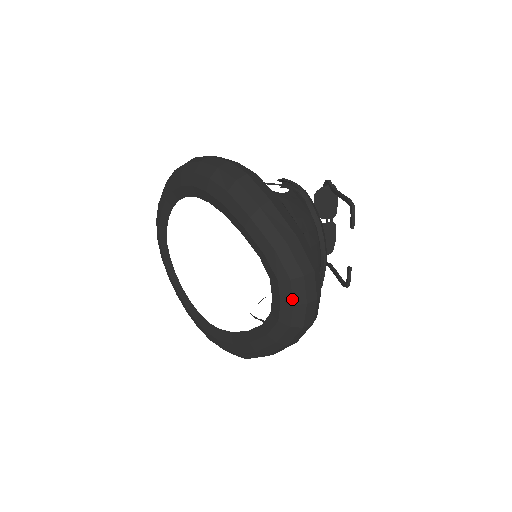
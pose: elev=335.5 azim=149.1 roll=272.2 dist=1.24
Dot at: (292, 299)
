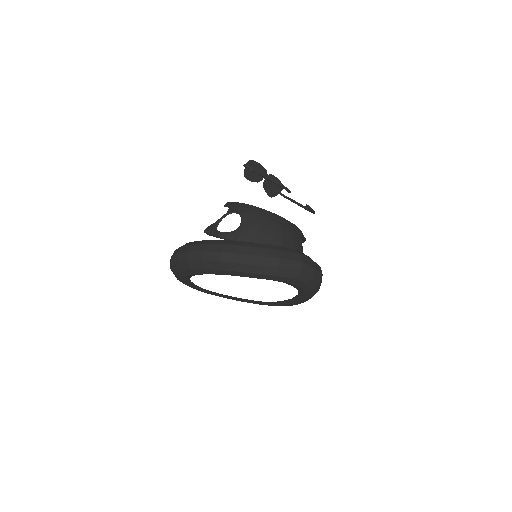
Dot at: (304, 283)
